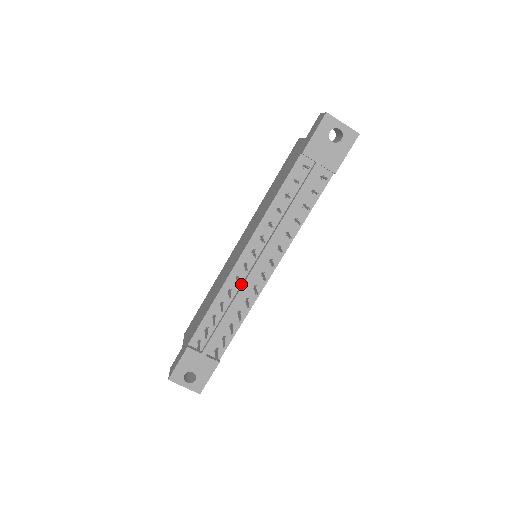
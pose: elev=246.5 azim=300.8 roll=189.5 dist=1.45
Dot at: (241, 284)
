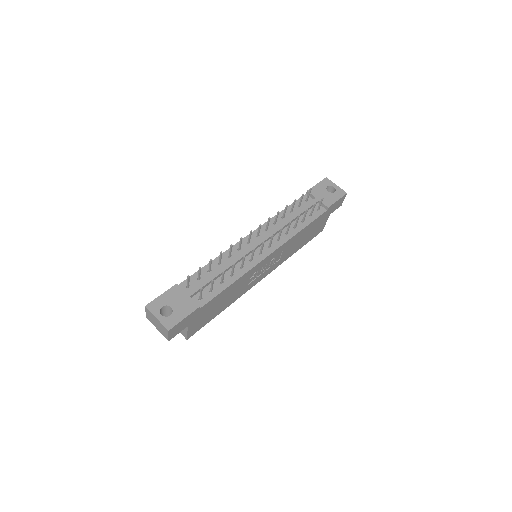
Dot at: occluded
